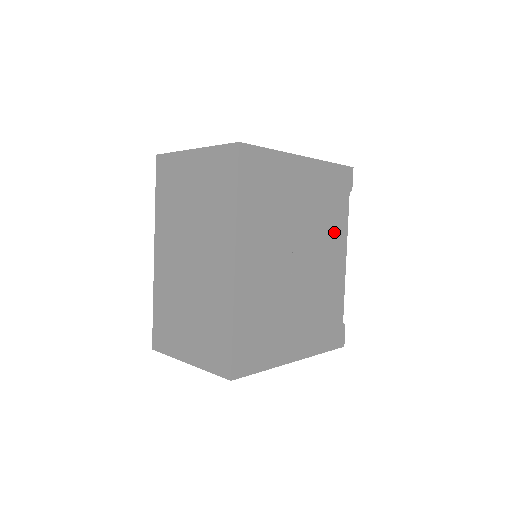
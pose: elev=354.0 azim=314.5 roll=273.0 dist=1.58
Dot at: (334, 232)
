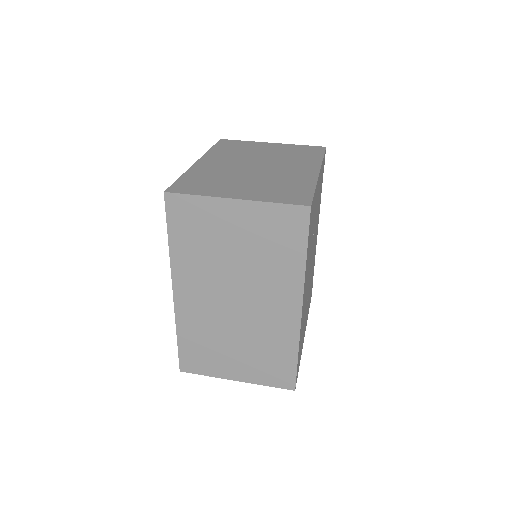
Dot at: occluded
